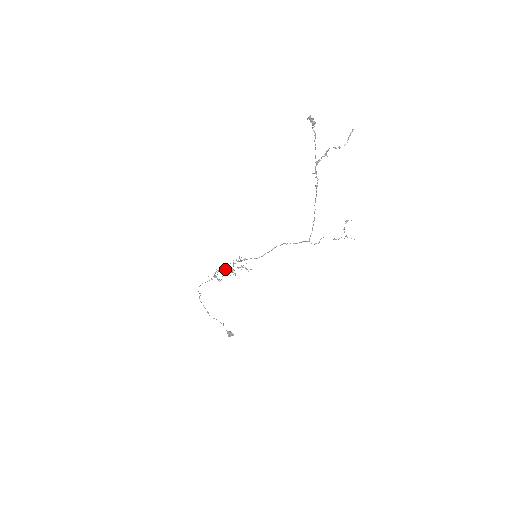
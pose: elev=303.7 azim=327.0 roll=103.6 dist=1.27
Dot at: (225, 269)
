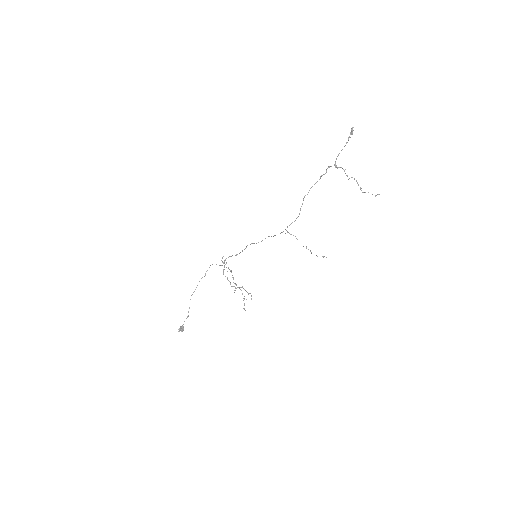
Dot at: occluded
